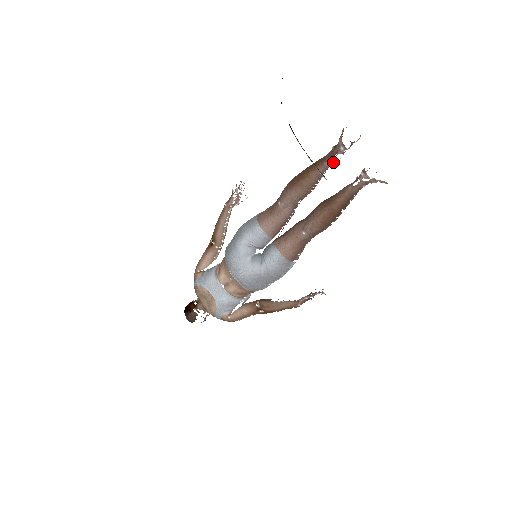
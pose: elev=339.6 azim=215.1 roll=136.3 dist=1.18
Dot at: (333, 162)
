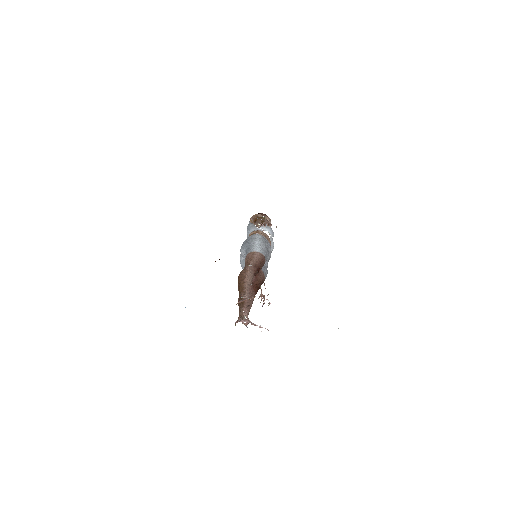
Dot at: occluded
